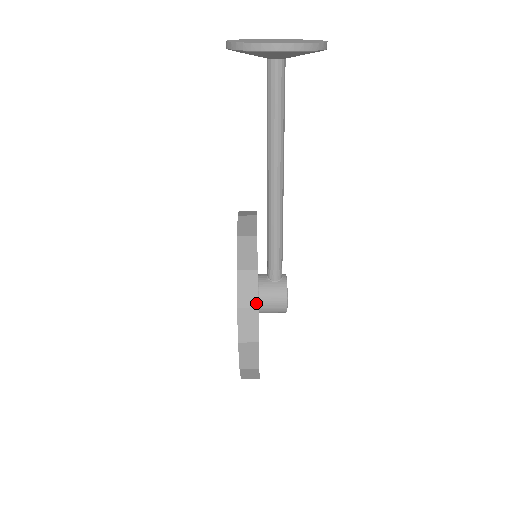
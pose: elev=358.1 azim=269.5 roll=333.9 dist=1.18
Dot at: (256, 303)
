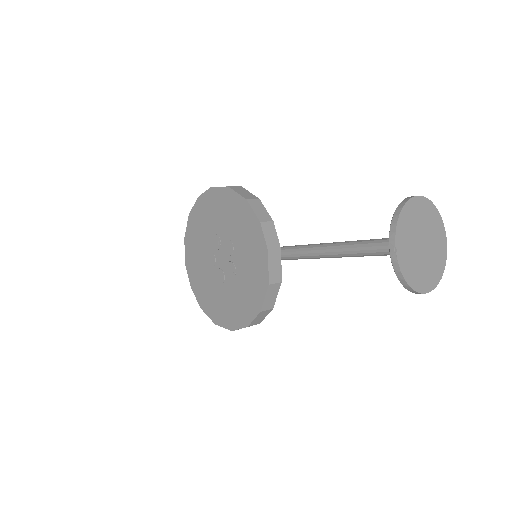
Dot at: (260, 322)
